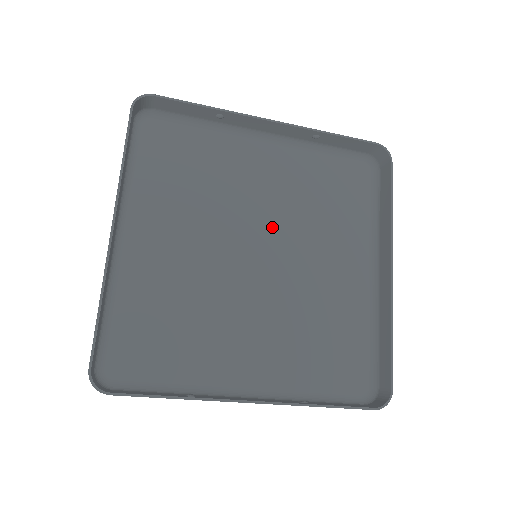
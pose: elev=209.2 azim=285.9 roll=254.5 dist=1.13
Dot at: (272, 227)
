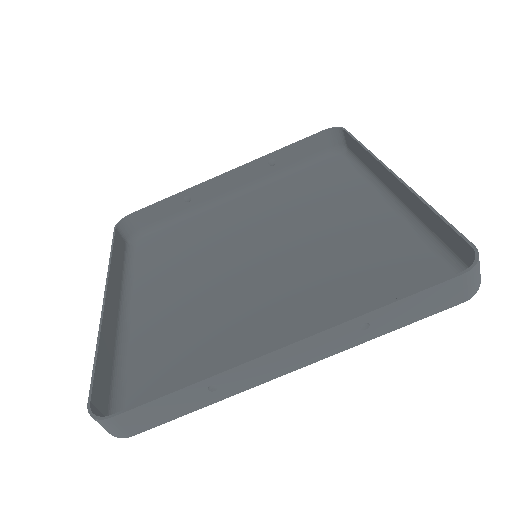
Dot at: (266, 234)
